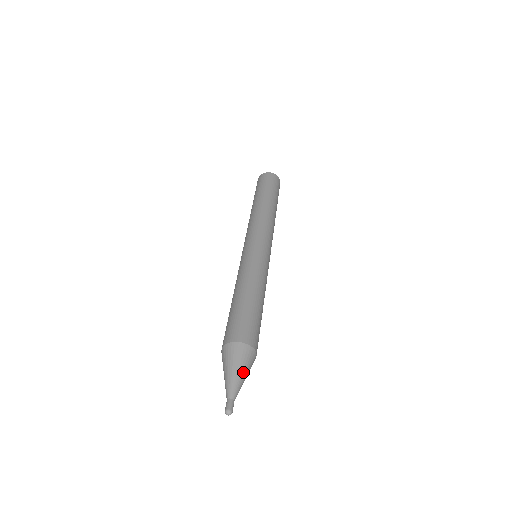
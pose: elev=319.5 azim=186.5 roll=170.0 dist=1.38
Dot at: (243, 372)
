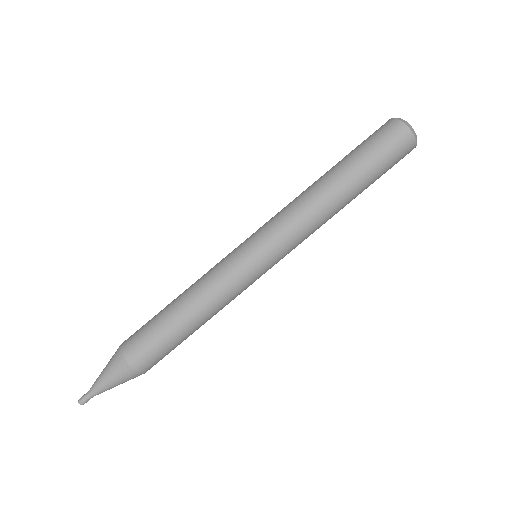
Dot at: (109, 379)
